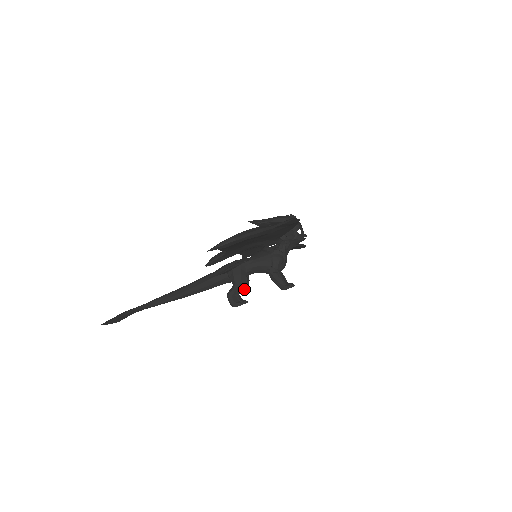
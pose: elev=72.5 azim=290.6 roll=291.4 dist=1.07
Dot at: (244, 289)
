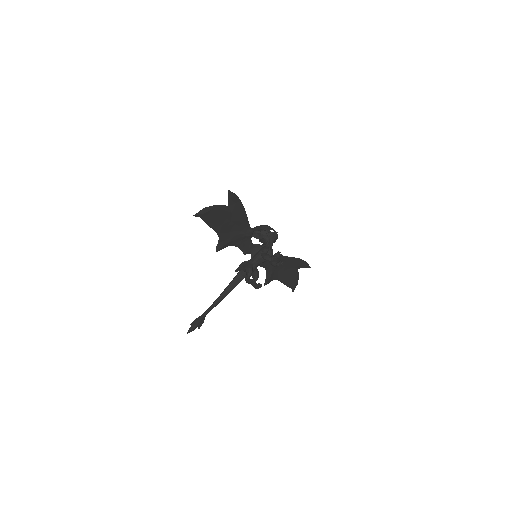
Dot at: (257, 278)
